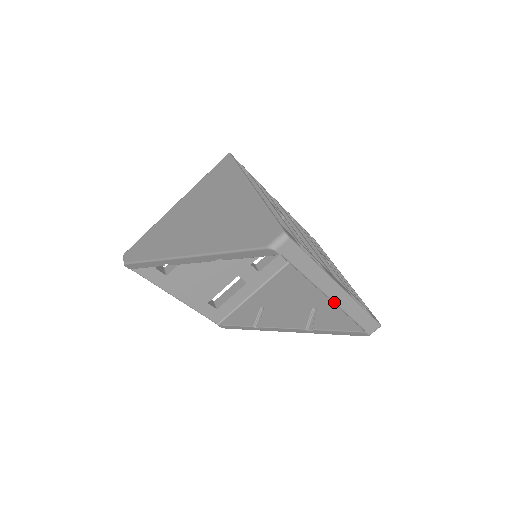
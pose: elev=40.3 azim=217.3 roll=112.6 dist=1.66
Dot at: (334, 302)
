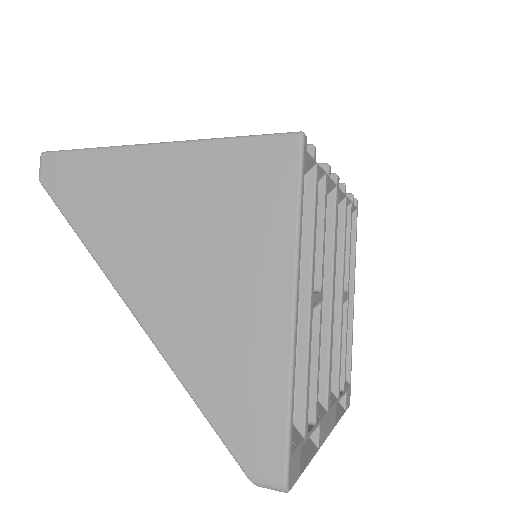
Dot at: occluded
